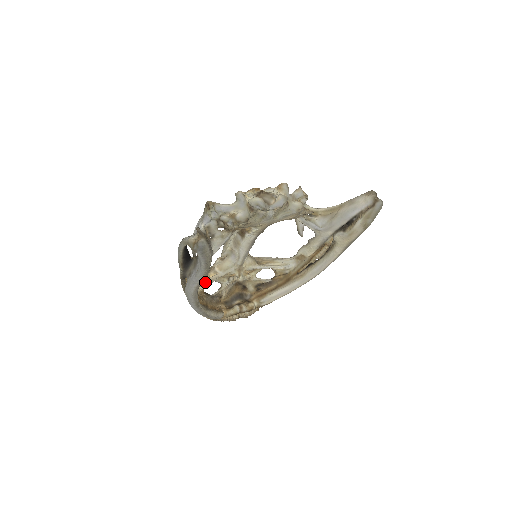
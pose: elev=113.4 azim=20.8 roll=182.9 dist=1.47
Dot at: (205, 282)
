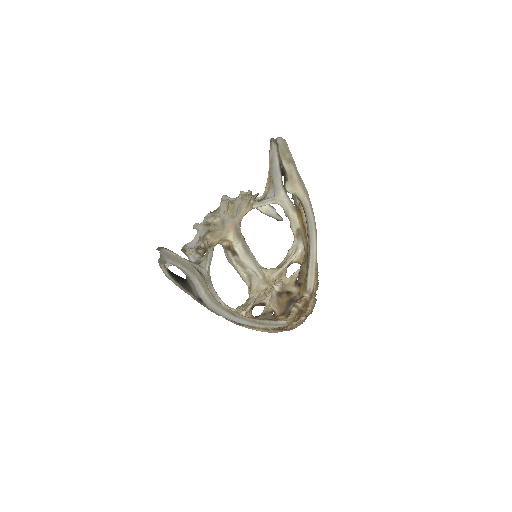
Dot at: (245, 308)
